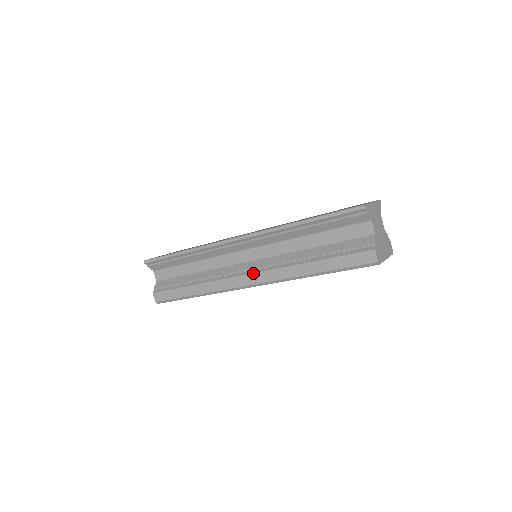
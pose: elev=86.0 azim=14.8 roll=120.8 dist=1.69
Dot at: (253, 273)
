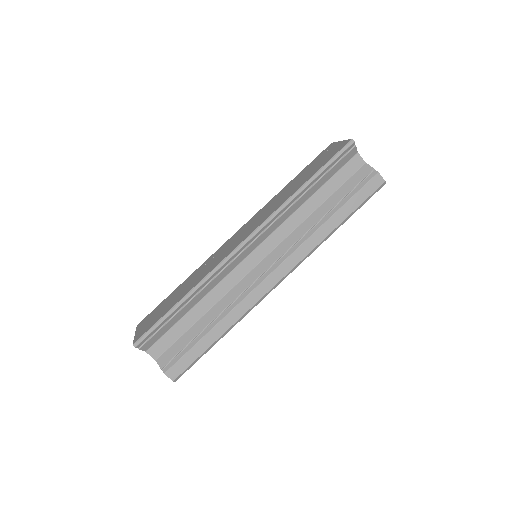
Dot at: (278, 266)
